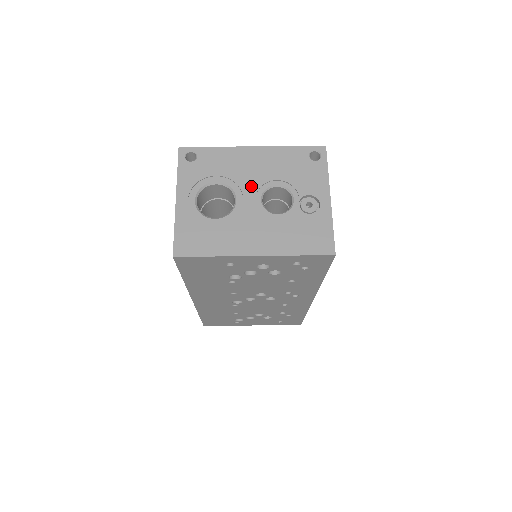
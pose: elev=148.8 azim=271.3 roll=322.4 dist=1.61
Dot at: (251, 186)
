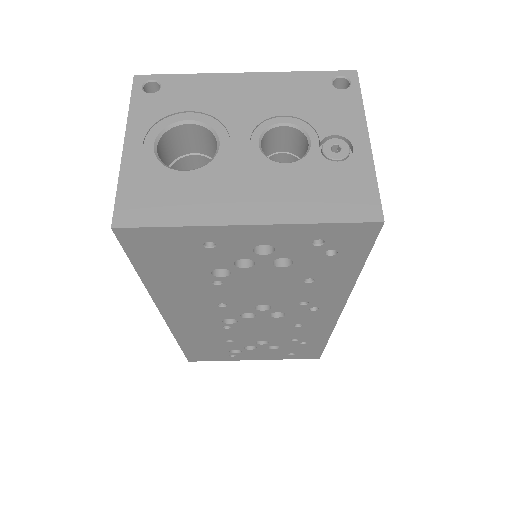
Dot at: (243, 124)
